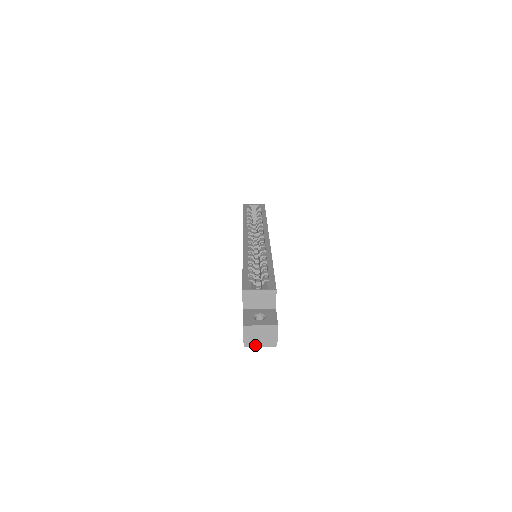
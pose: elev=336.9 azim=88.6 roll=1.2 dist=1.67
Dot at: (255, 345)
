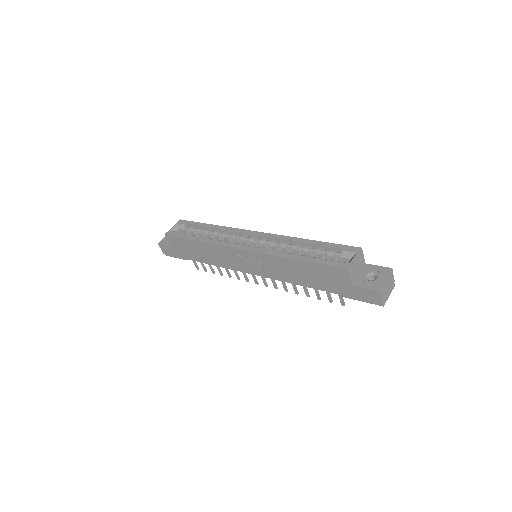
Dot at: (387, 298)
